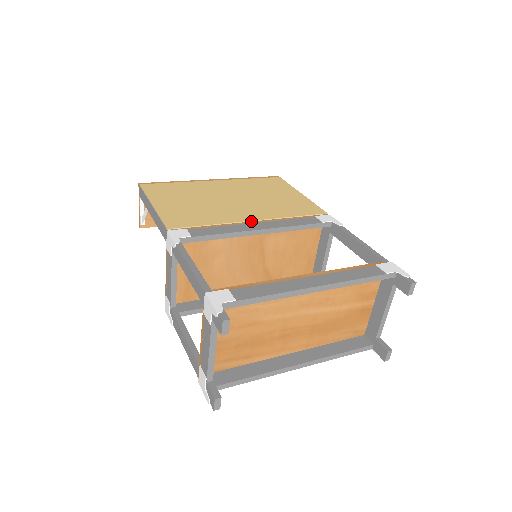
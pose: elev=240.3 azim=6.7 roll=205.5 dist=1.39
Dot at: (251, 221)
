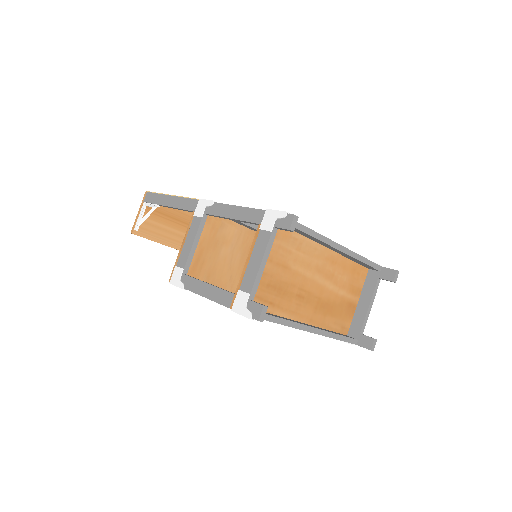
Dot at: occluded
